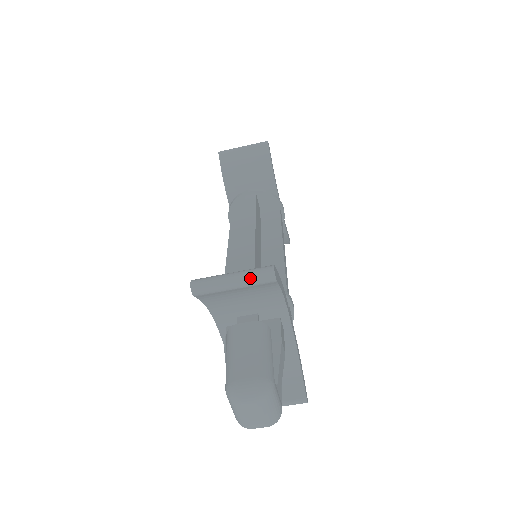
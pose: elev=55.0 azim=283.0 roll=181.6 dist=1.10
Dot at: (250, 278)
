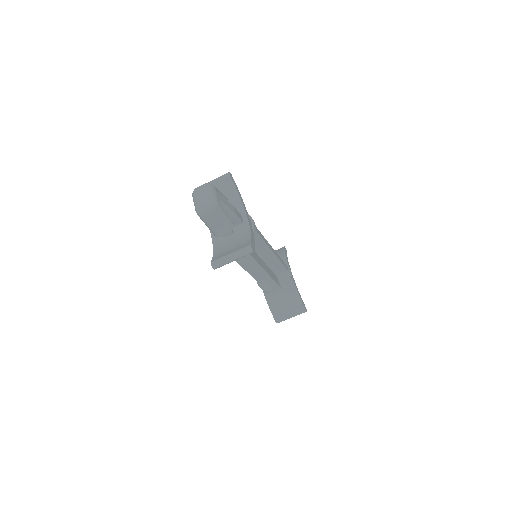
Dot at: (219, 177)
